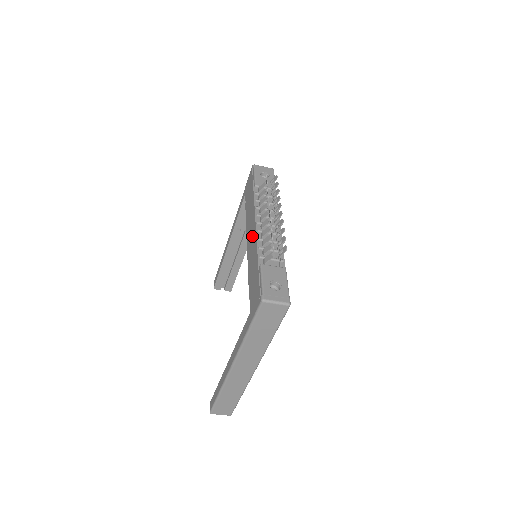
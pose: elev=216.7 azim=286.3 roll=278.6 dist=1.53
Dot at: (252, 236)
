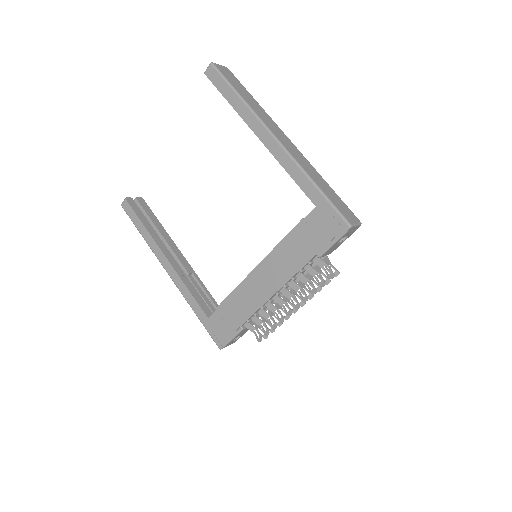
Dot at: (264, 288)
